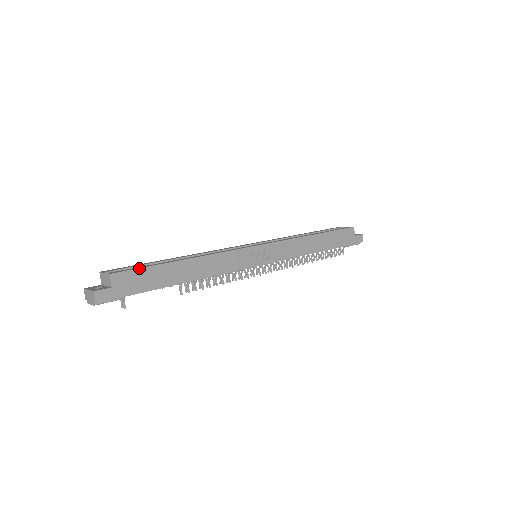
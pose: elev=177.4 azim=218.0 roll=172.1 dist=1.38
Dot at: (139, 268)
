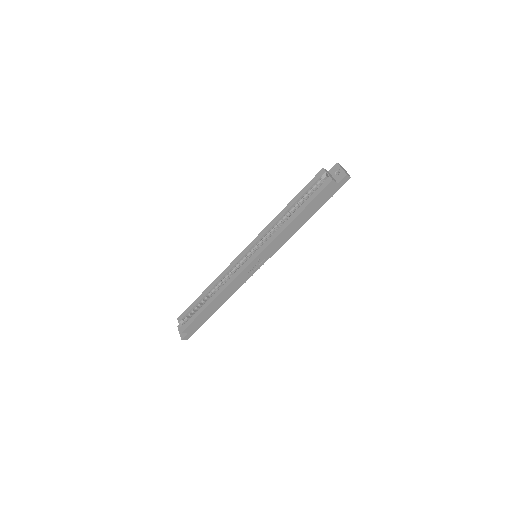
Dot at: (192, 322)
